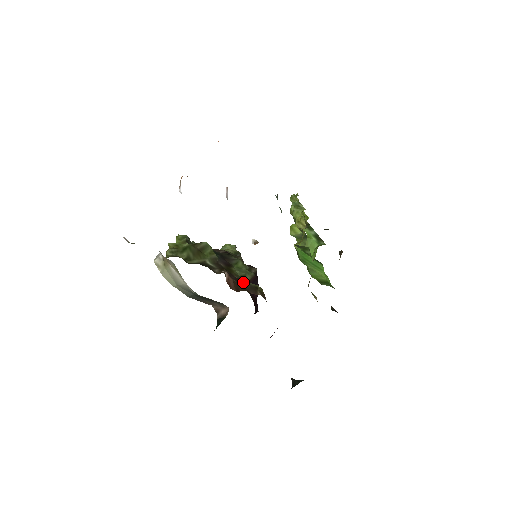
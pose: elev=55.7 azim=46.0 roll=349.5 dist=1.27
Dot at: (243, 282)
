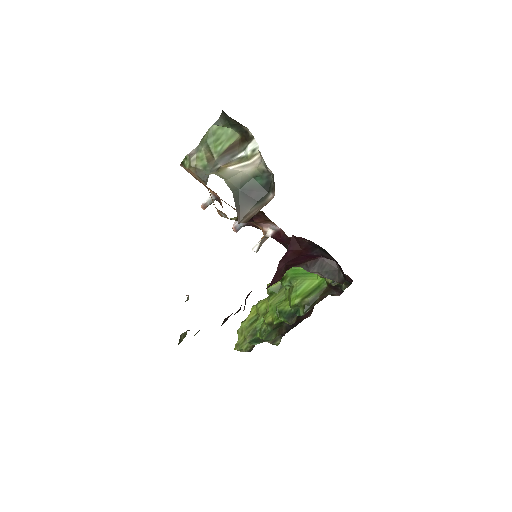
Dot at: occluded
